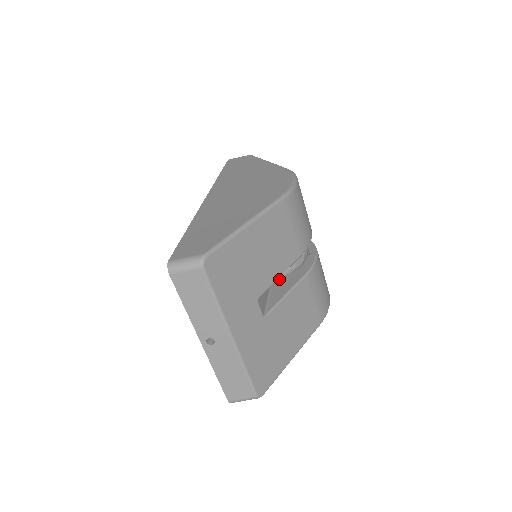
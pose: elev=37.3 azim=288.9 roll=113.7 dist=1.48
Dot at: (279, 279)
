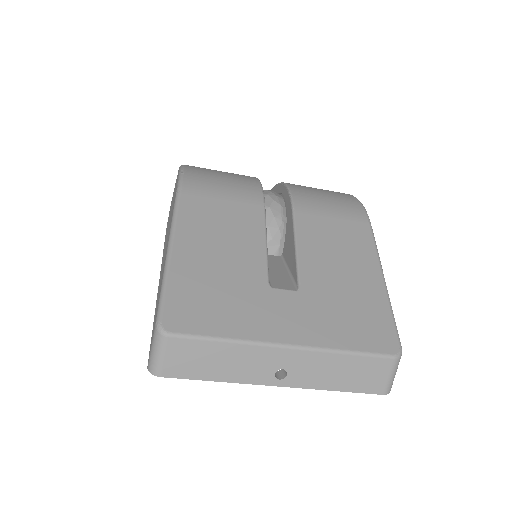
Dot at: (284, 245)
